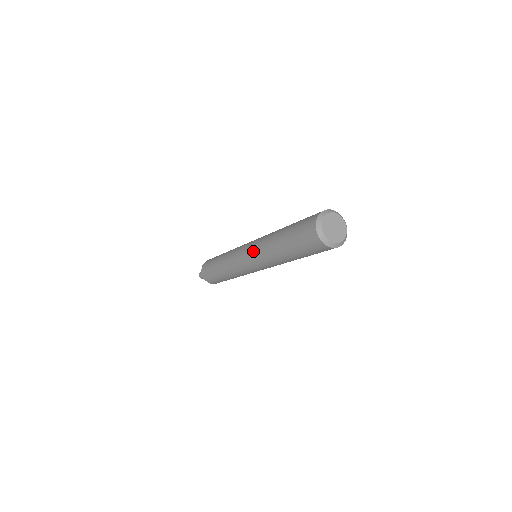
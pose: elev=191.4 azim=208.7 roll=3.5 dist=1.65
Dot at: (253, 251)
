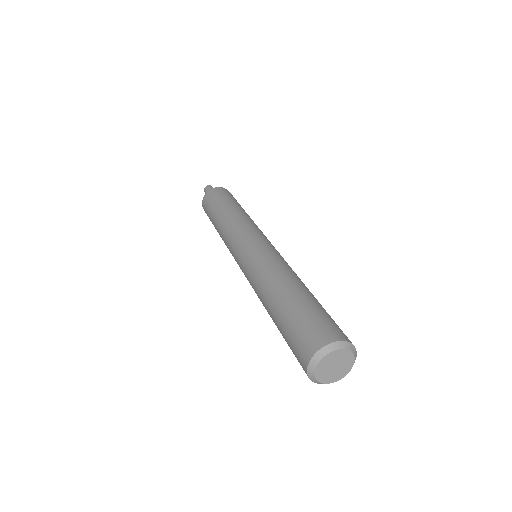
Dot at: occluded
